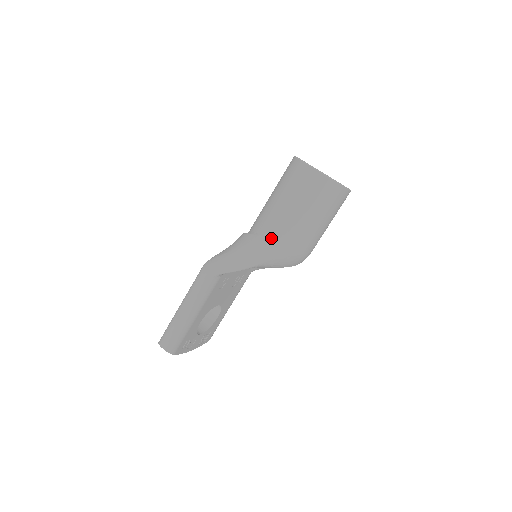
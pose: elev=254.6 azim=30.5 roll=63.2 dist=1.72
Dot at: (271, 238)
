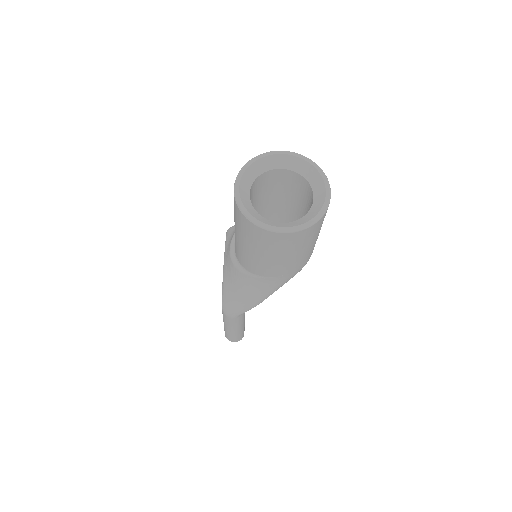
Dot at: (274, 278)
